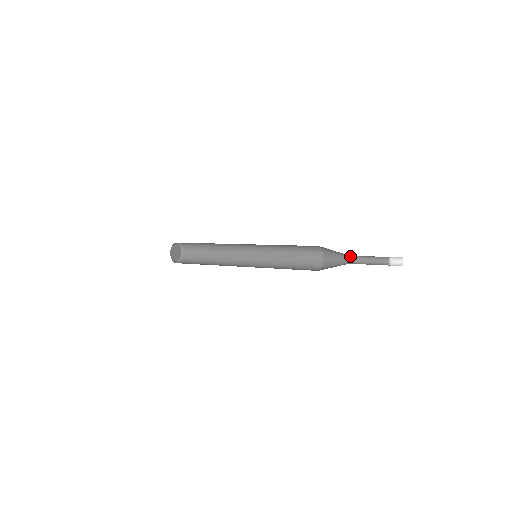
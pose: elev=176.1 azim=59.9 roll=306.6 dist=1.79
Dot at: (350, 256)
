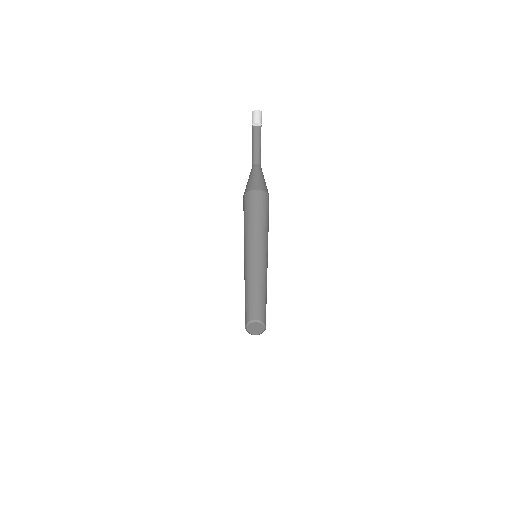
Dot at: (259, 164)
